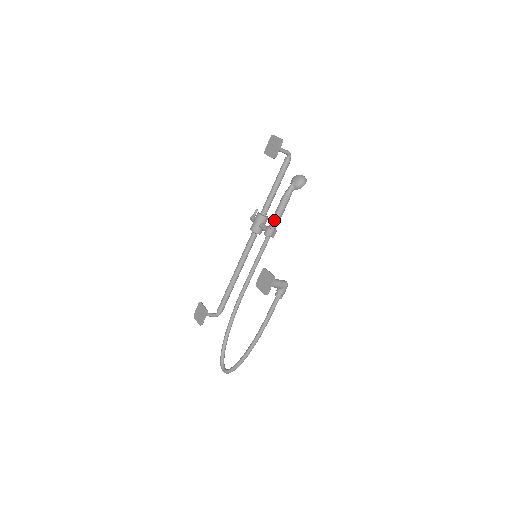
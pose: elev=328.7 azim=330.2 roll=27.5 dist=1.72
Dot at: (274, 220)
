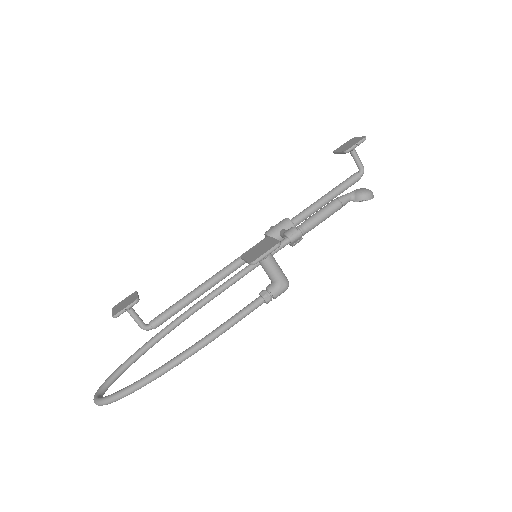
Dot at: (307, 221)
